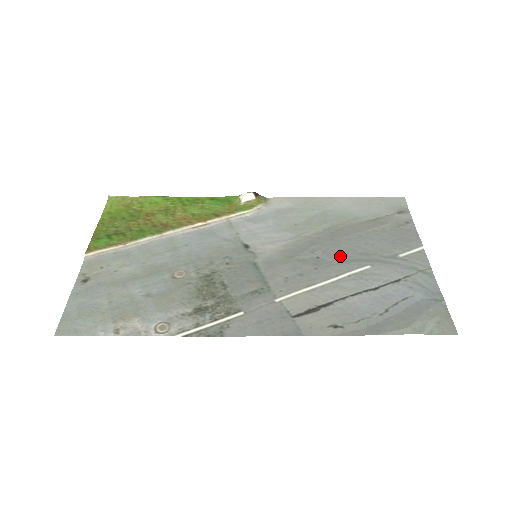
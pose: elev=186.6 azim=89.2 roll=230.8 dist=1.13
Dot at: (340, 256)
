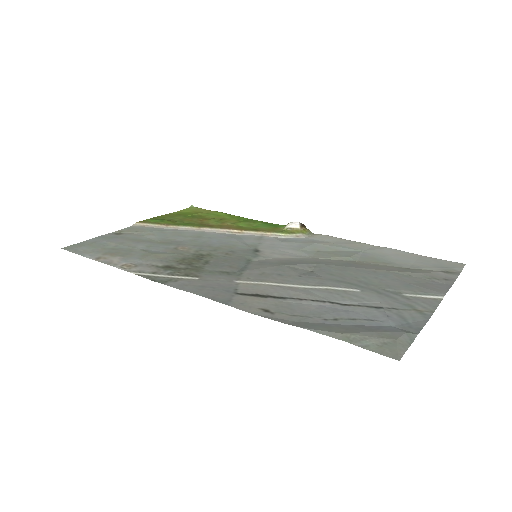
Dot at: (335, 276)
